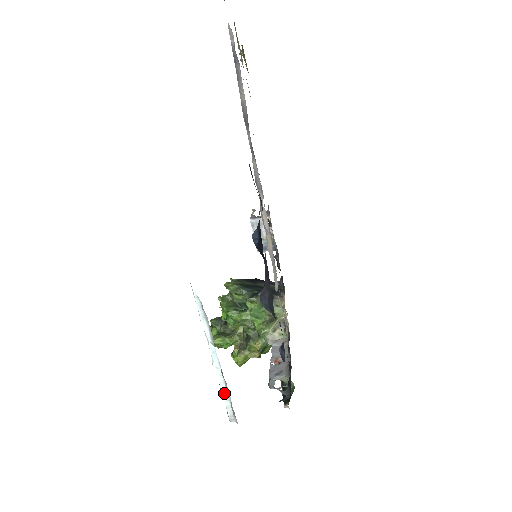
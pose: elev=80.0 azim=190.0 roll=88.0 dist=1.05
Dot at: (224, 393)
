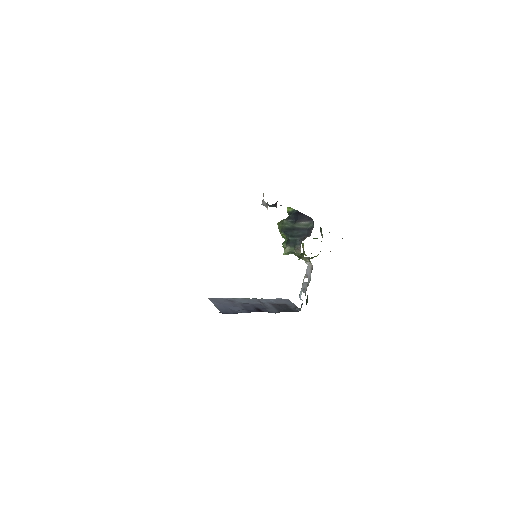
Dot at: occluded
